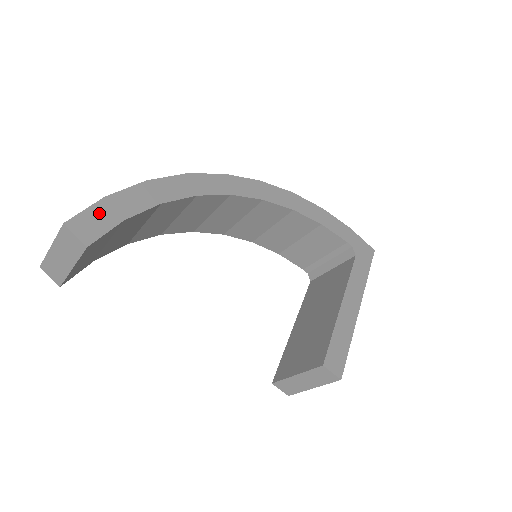
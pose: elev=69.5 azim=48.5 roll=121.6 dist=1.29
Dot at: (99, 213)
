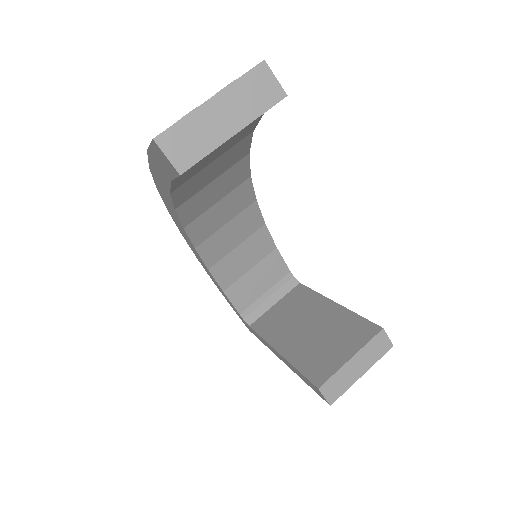
Dot at: occluded
